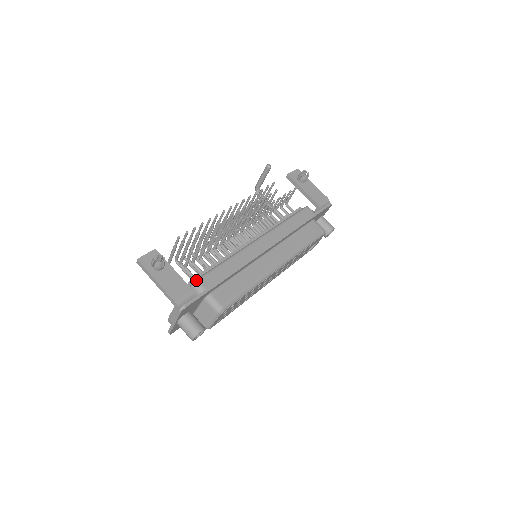
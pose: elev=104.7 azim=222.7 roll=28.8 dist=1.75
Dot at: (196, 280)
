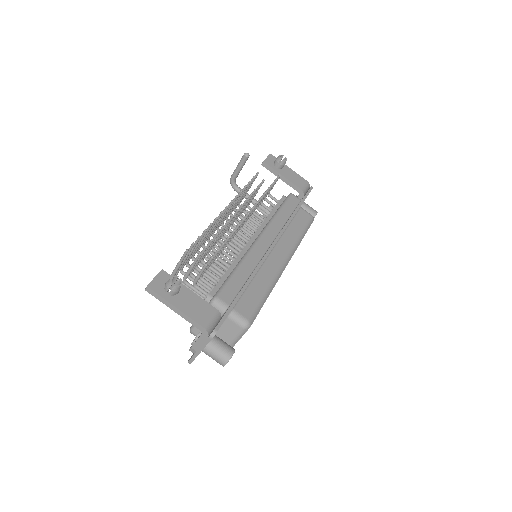
Dot at: (215, 297)
